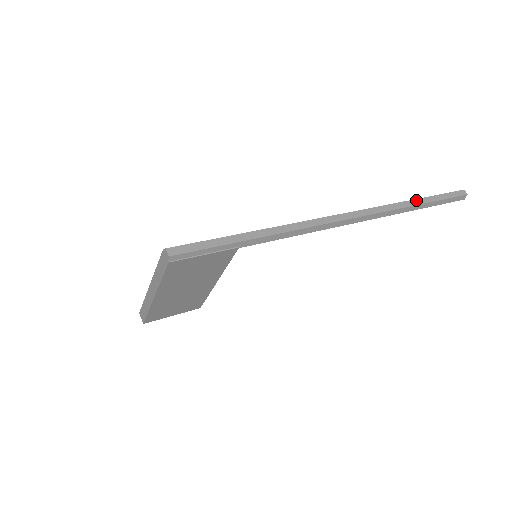
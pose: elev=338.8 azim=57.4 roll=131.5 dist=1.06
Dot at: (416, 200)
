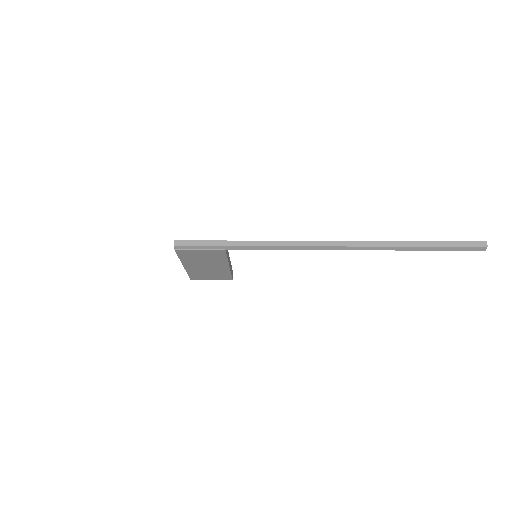
Dot at: (413, 242)
